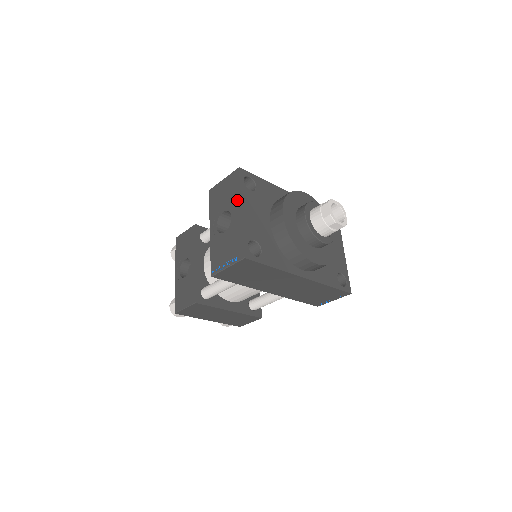
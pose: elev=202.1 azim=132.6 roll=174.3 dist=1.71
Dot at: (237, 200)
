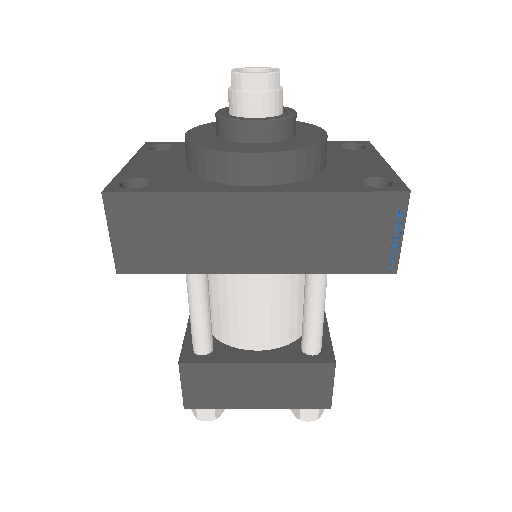
Dot at: occluded
